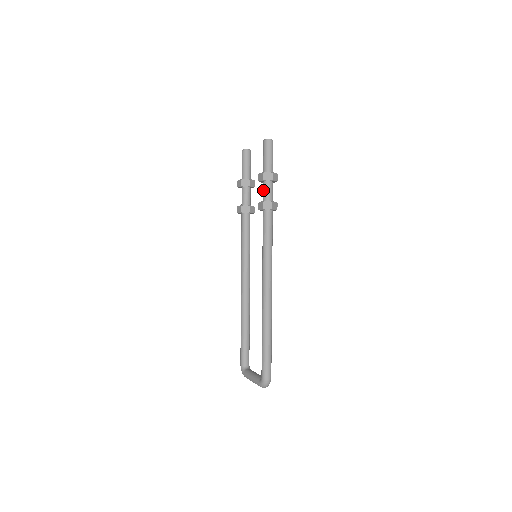
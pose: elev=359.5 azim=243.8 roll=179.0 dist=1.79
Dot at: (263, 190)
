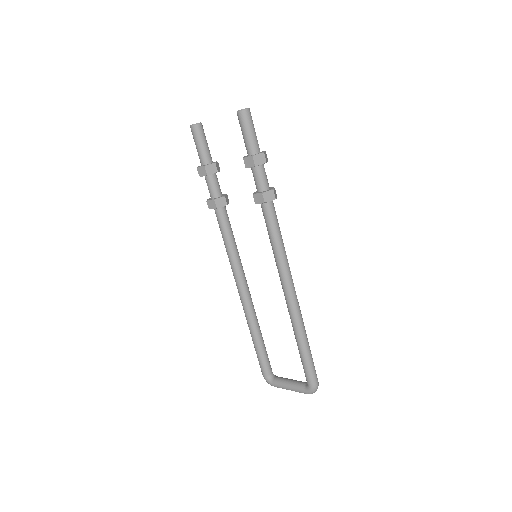
Dot at: (255, 178)
